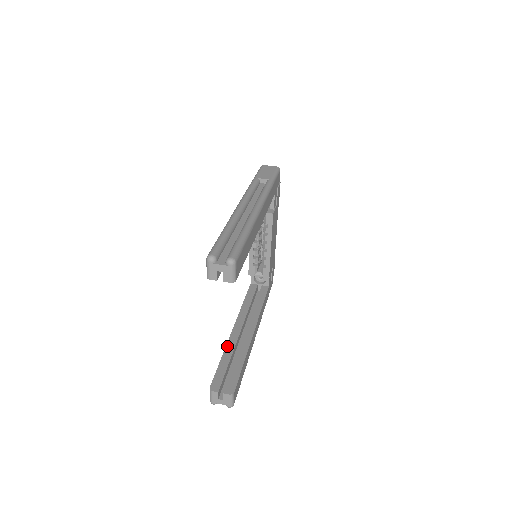
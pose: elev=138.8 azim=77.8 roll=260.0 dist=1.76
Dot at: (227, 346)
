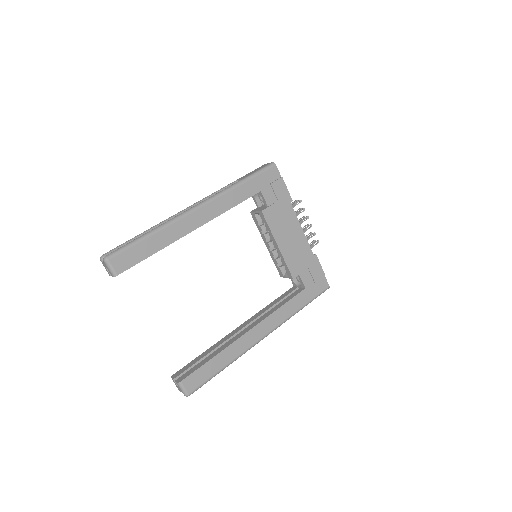
Dot at: (217, 343)
